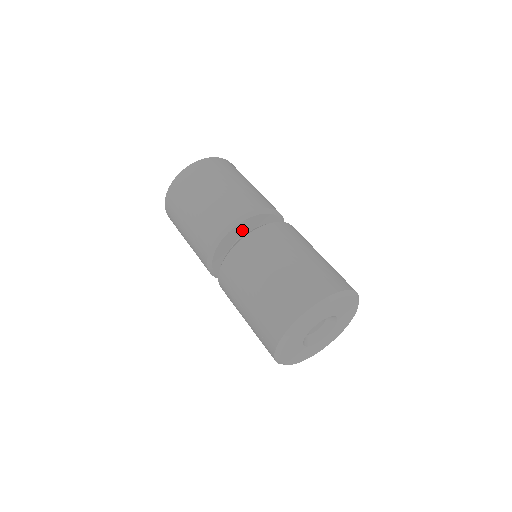
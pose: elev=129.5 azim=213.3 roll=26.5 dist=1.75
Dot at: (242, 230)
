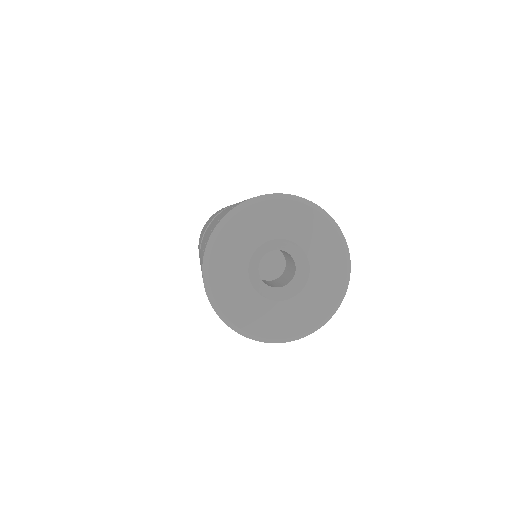
Dot at: occluded
